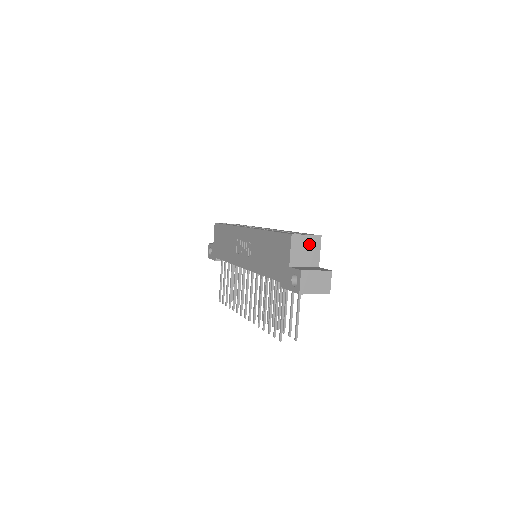
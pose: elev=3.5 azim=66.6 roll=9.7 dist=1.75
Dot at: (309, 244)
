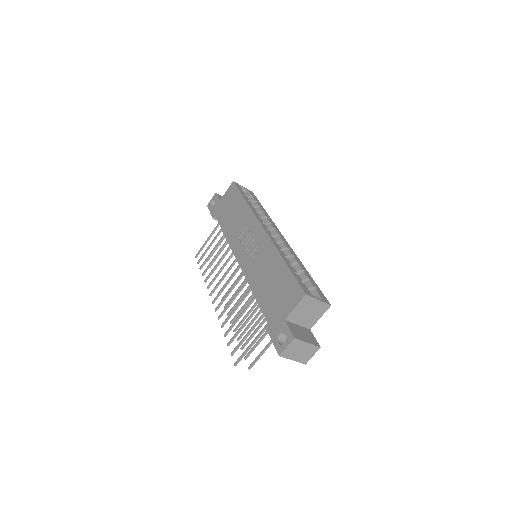
Dot at: (315, 308)
